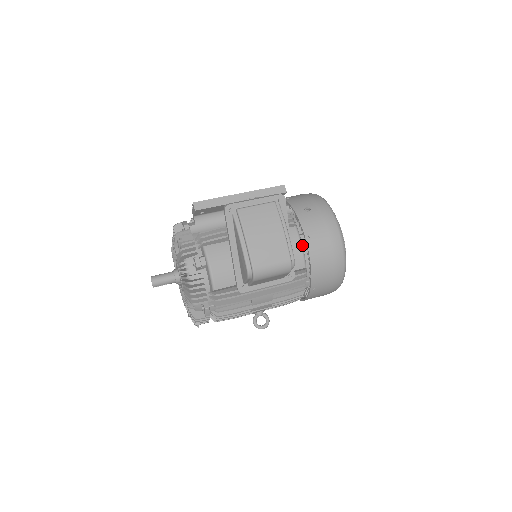
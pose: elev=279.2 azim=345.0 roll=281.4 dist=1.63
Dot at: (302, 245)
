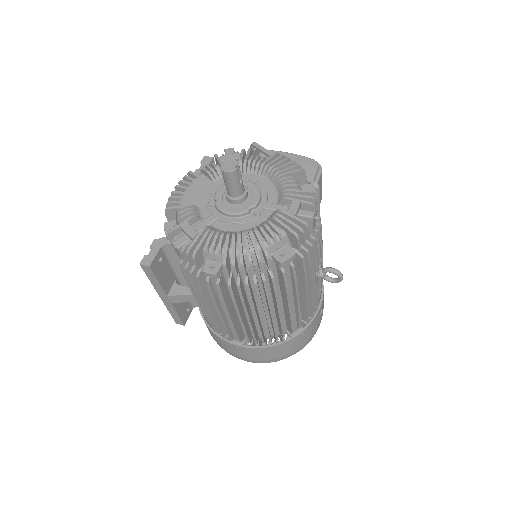
Dot at: occluded
